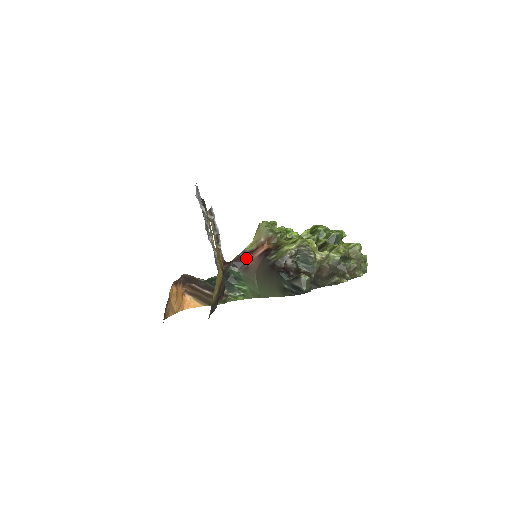
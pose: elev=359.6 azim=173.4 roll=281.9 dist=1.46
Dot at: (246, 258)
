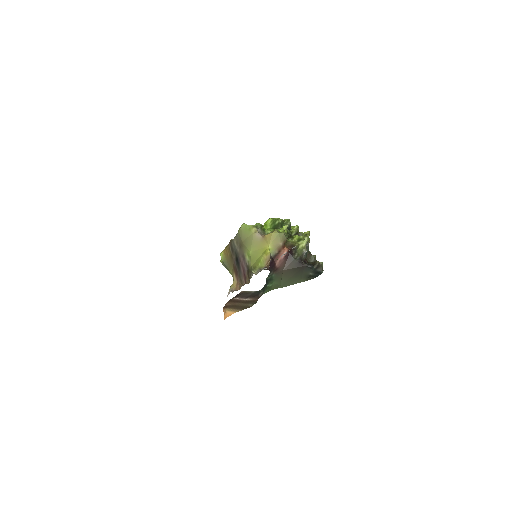
Dot at: (274, 262)
